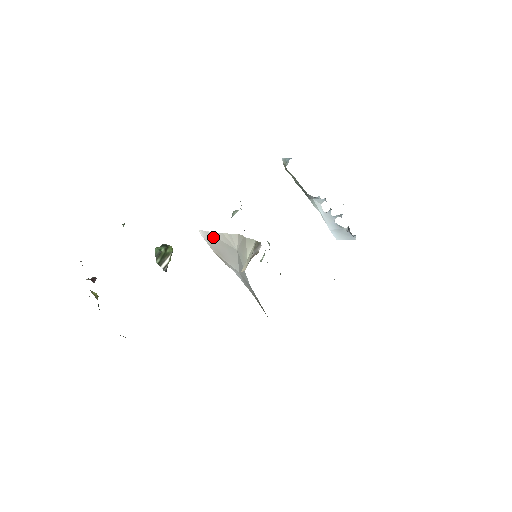
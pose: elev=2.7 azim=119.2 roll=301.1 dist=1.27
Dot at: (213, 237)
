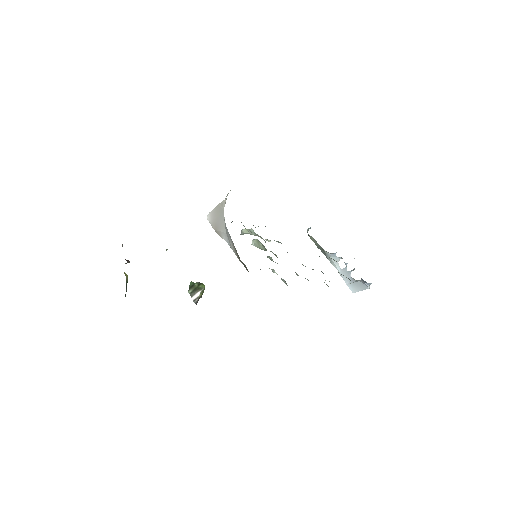
Dot at: (213, 213)
